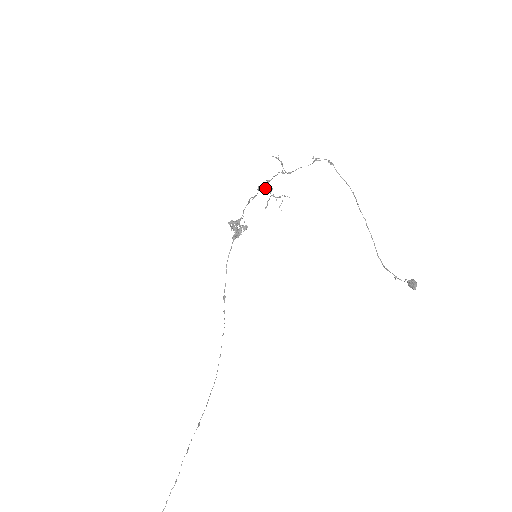
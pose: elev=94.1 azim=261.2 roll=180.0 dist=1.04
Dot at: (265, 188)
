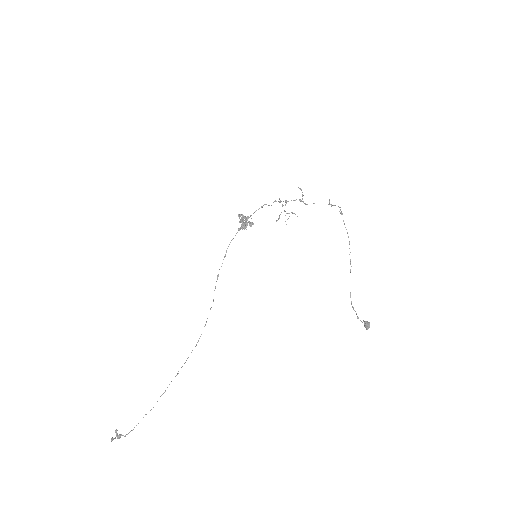
Dot at: occluded
